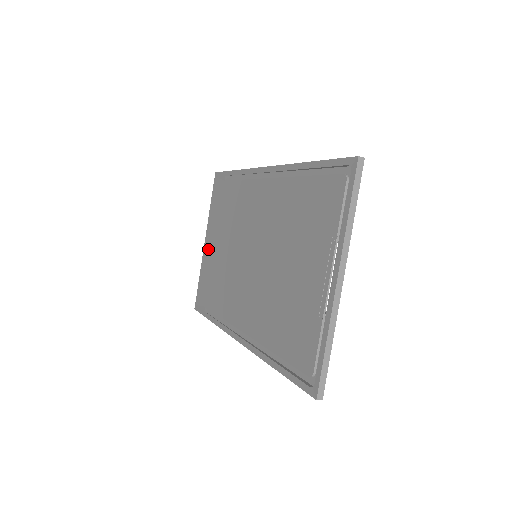
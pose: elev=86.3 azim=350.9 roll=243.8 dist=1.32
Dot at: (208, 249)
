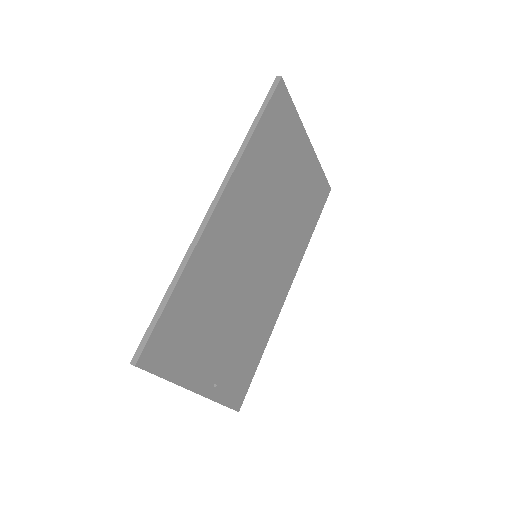
Dot at: occluded
